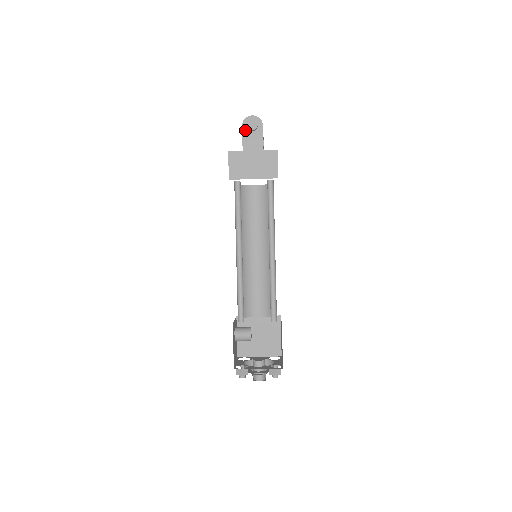
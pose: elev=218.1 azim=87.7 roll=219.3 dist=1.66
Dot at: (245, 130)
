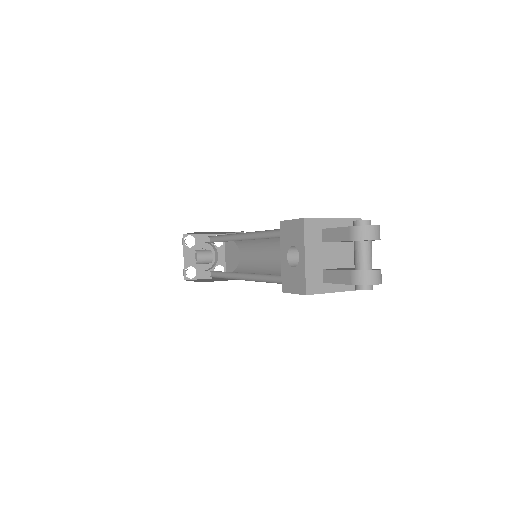
Dot at: (350, 284)
